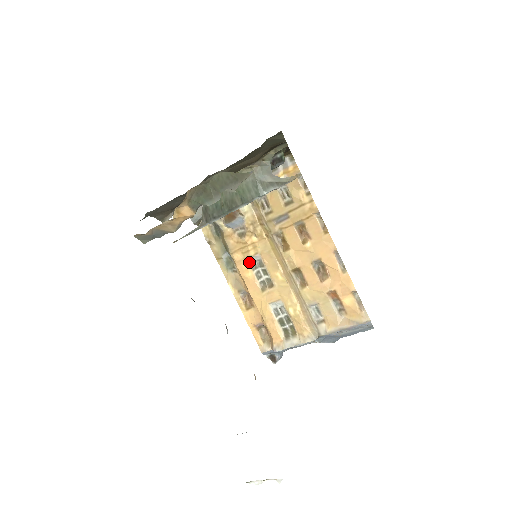
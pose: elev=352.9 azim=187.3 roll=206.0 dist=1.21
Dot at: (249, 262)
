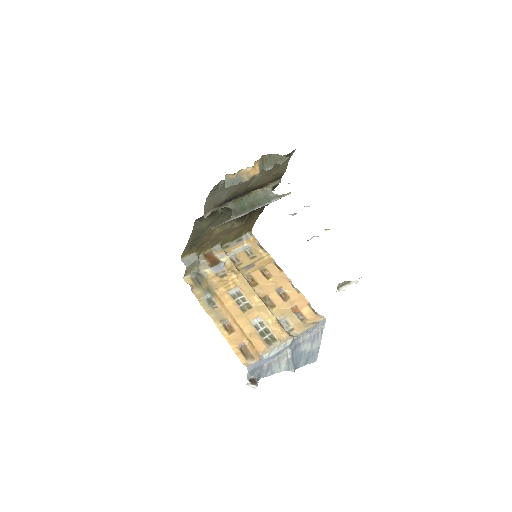
Dot at: (230, 294)
